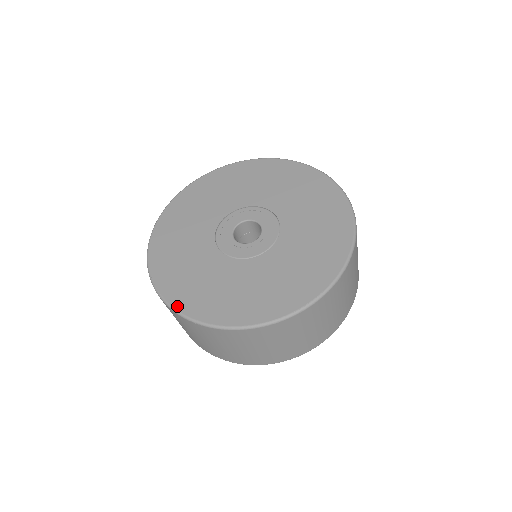
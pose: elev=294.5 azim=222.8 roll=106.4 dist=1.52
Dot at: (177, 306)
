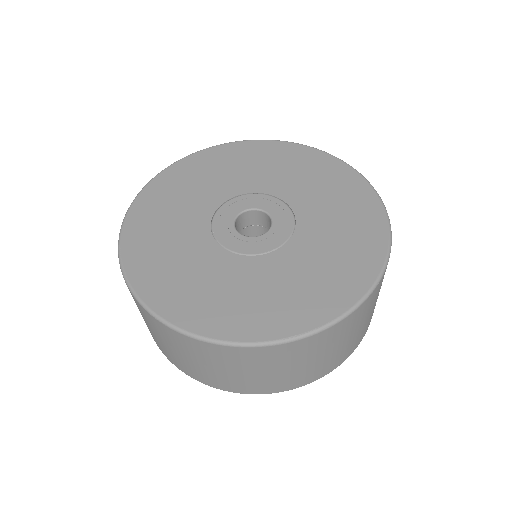
Dot at: (140, 291)
